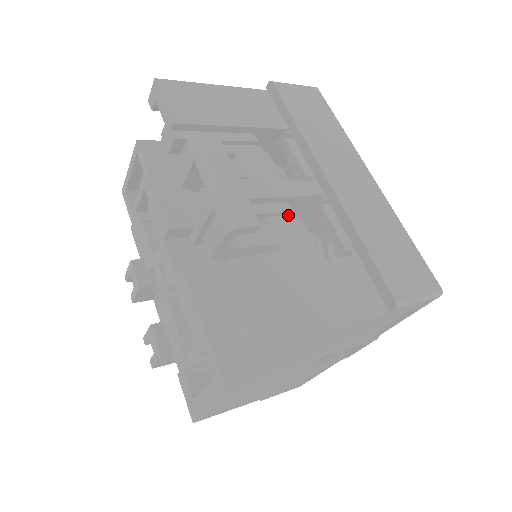
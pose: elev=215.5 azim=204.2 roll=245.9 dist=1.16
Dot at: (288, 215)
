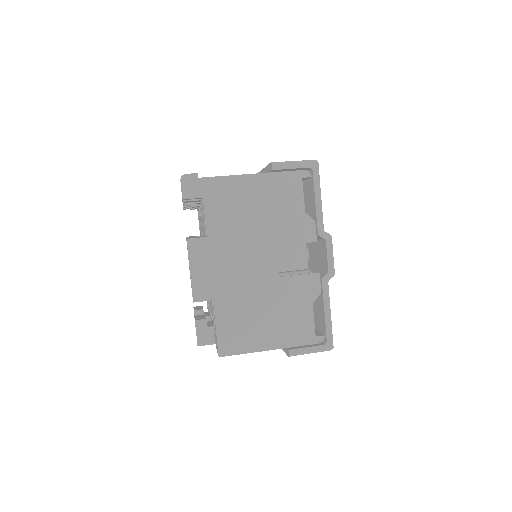
Dot at: occluded
